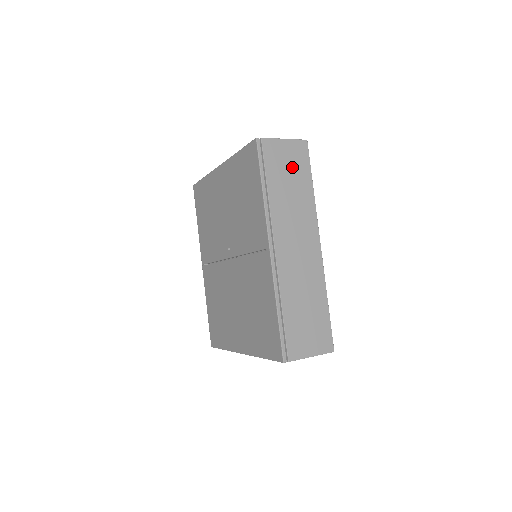
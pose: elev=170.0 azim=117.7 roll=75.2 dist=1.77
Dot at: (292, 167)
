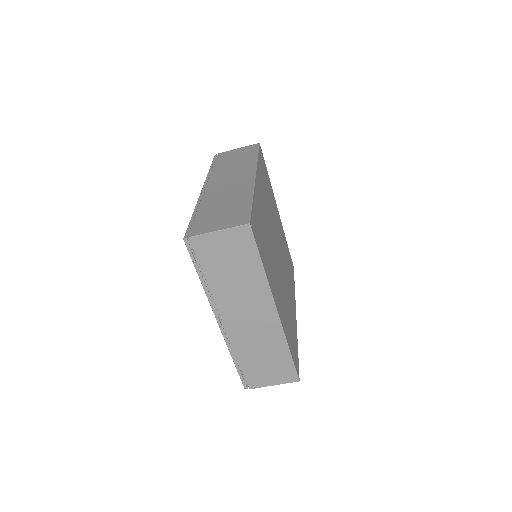
Dot at: (240, 155)
